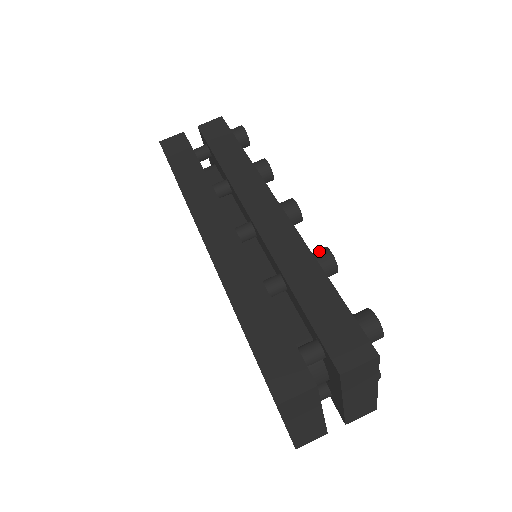
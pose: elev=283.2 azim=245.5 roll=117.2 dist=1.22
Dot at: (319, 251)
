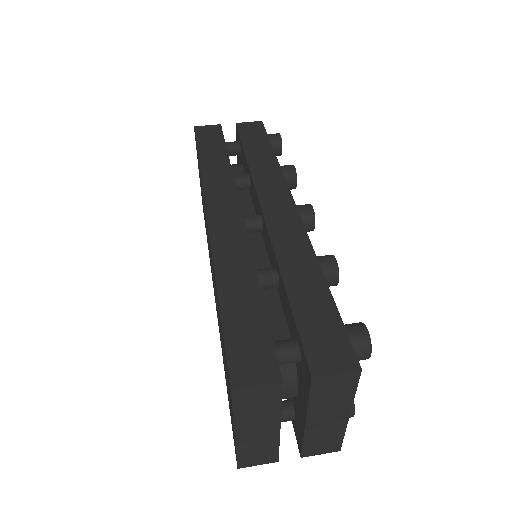
Dot at: (324, 256)
